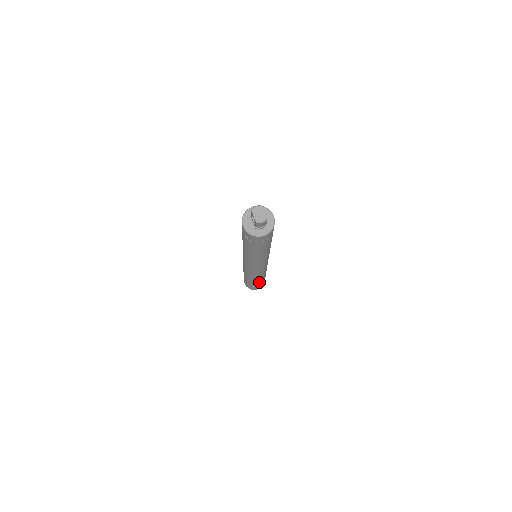
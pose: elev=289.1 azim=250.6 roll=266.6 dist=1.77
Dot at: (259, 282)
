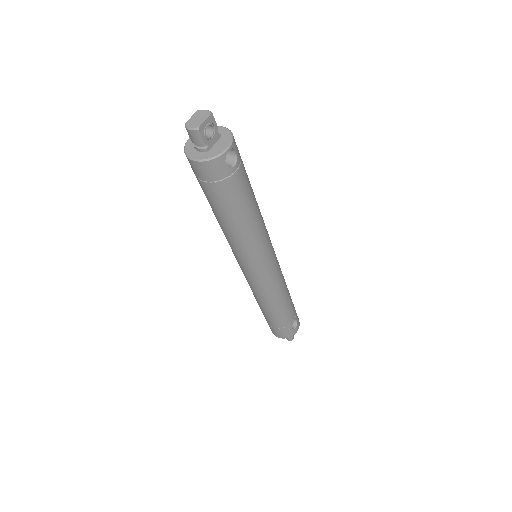
Dot at: (269, 317)
